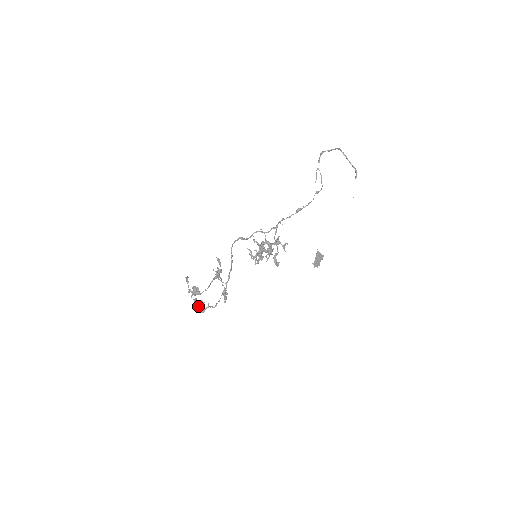
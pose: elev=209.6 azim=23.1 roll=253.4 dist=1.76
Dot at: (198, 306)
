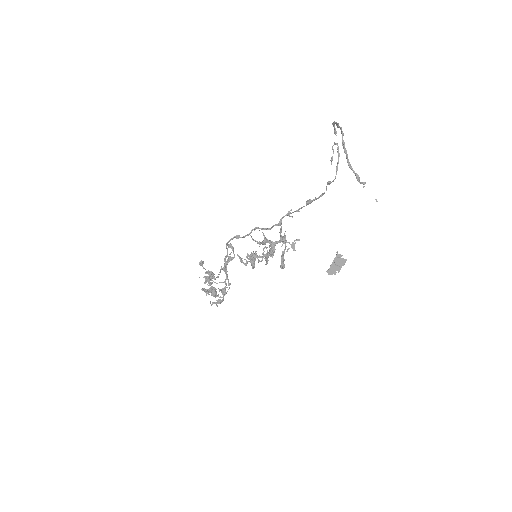
Dot at: (211, 292)
